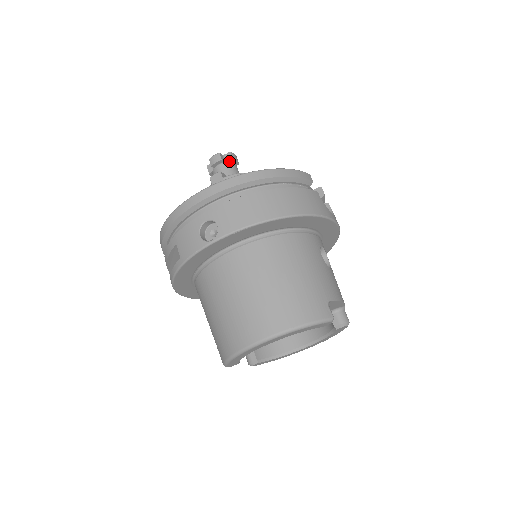
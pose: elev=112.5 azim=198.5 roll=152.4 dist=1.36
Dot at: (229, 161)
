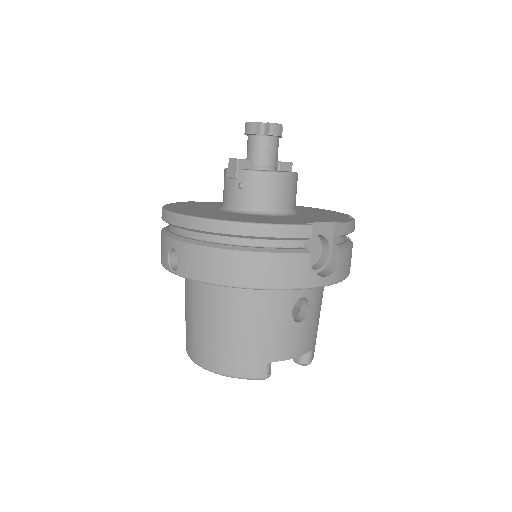
Dot at: (265, 135)
